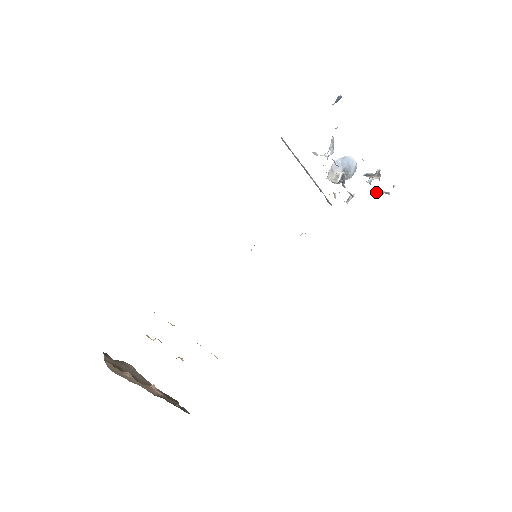
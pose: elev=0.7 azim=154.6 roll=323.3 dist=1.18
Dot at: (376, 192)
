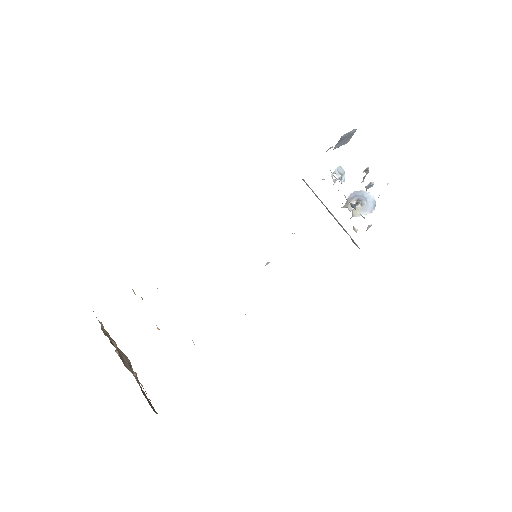
Dot at: occluded
